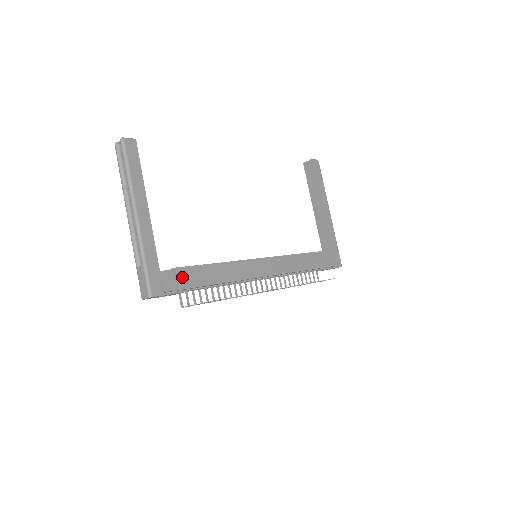
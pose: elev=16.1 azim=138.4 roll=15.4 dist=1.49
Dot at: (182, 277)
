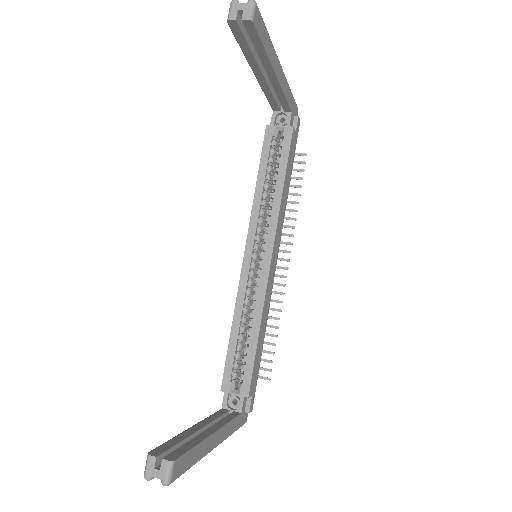
Dot at: (253, 389)
